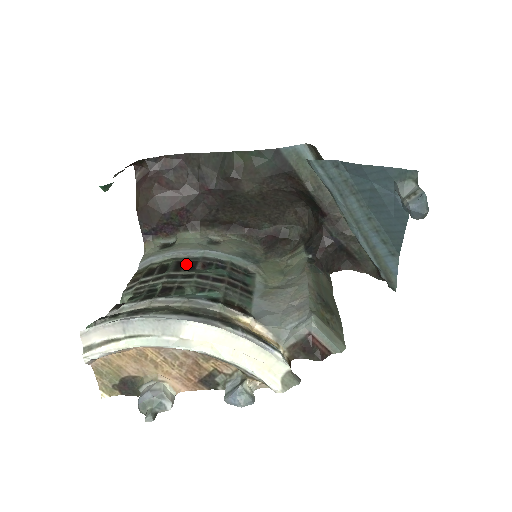
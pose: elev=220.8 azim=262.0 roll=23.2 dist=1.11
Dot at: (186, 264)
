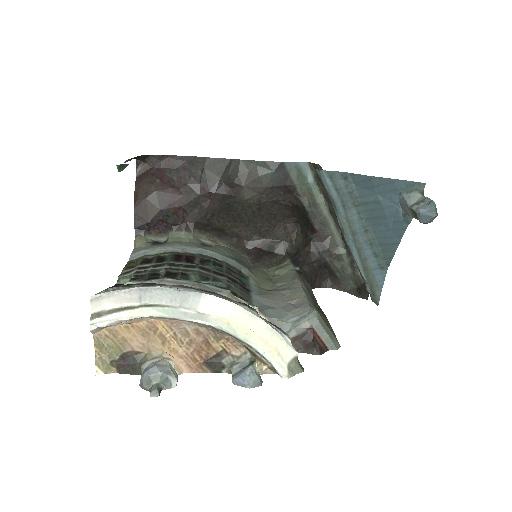
Dot at: (185, 257)
